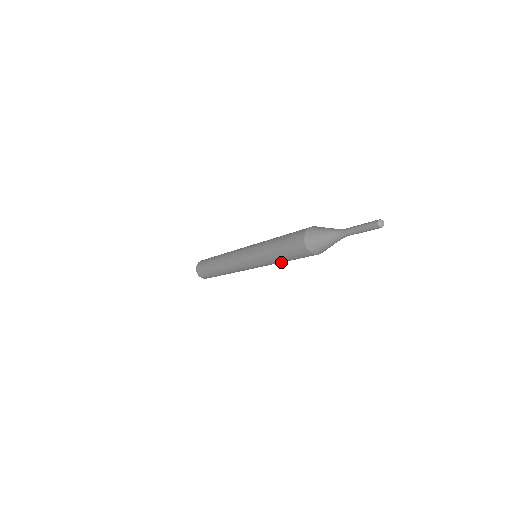
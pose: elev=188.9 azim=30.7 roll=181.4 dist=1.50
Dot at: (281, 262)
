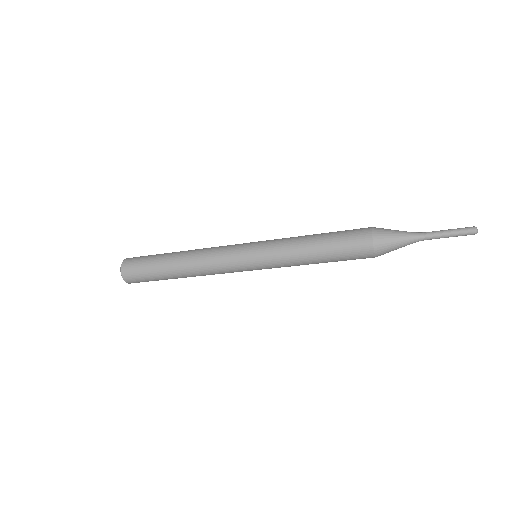
Dot at: (305, 262)
